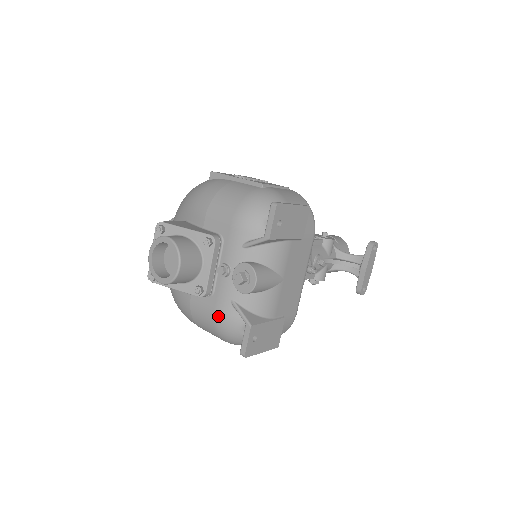
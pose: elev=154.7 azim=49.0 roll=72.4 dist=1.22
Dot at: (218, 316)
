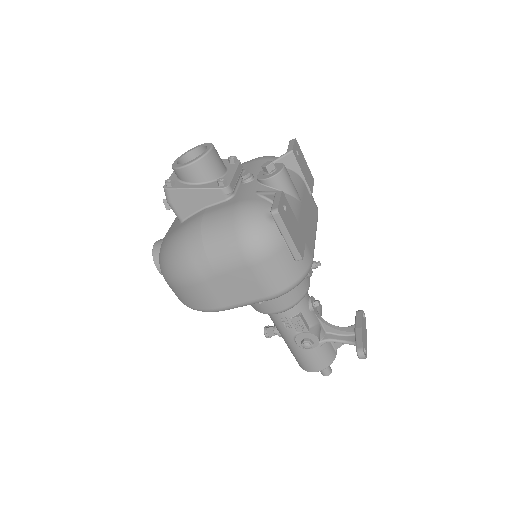
Dot at: (240, 204)
